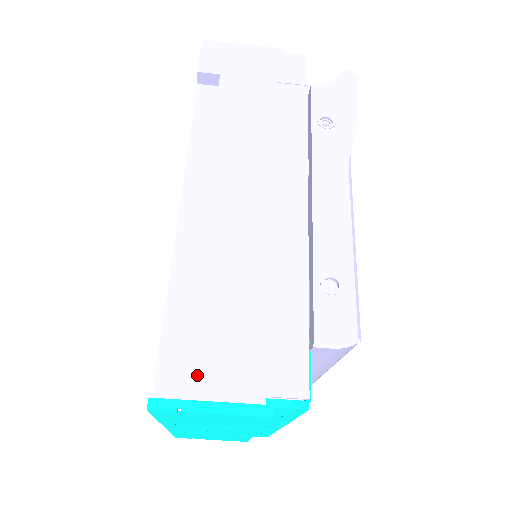
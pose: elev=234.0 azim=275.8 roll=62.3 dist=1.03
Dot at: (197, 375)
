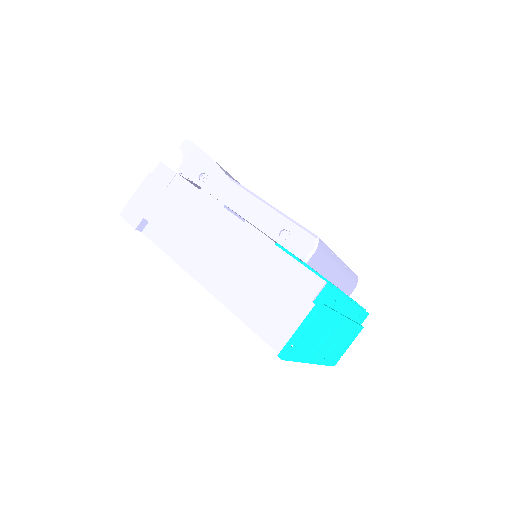
Dot at: (282, 328)
